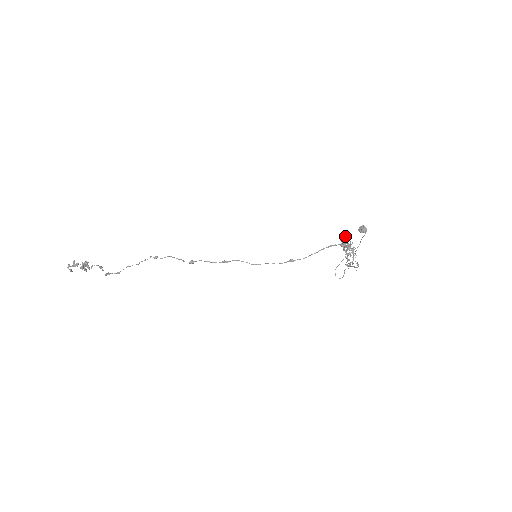
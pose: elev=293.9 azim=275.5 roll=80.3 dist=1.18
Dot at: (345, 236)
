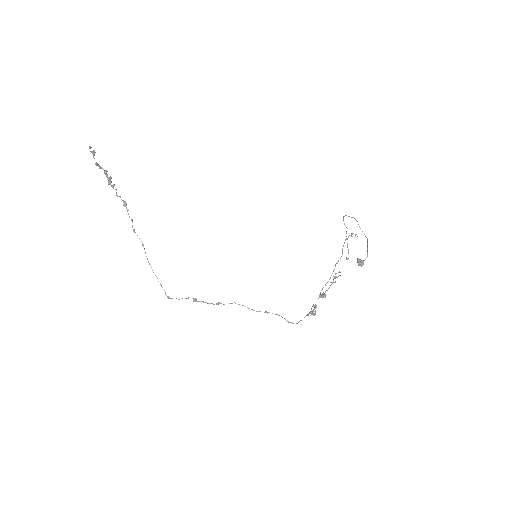
Dot at: (324, 295)
